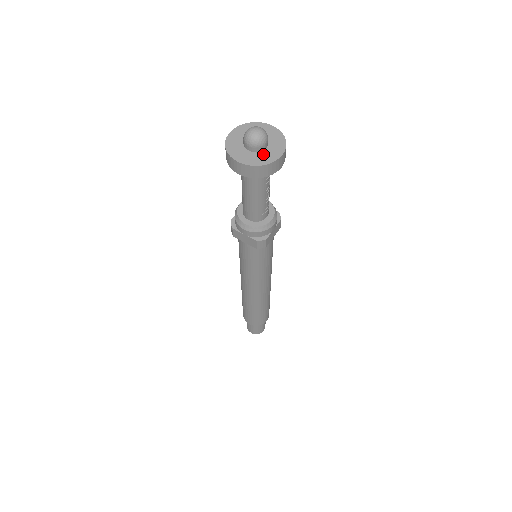
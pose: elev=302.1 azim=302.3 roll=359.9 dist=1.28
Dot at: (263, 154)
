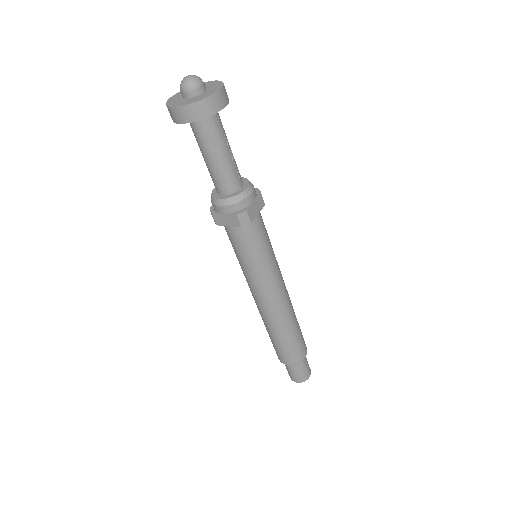
Dot at: (201, 95)
